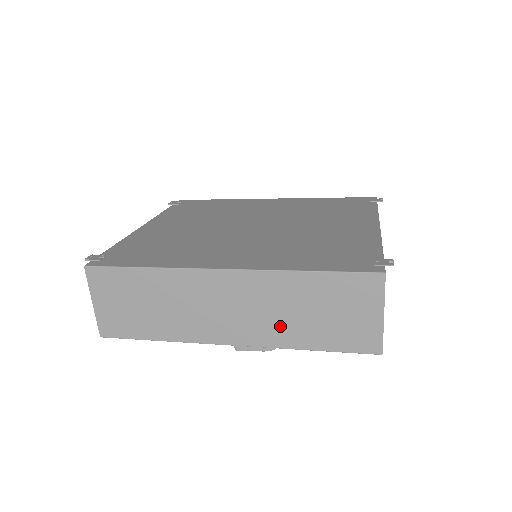
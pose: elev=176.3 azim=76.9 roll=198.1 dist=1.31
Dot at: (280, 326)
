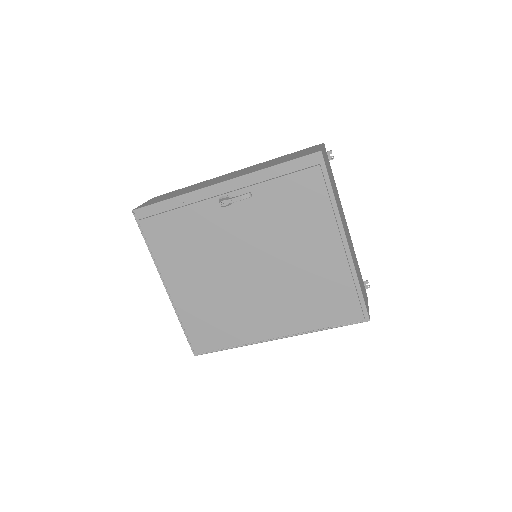
Dot at: occluded
